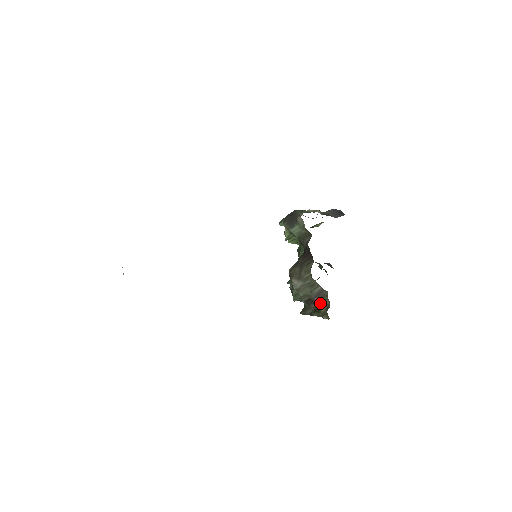
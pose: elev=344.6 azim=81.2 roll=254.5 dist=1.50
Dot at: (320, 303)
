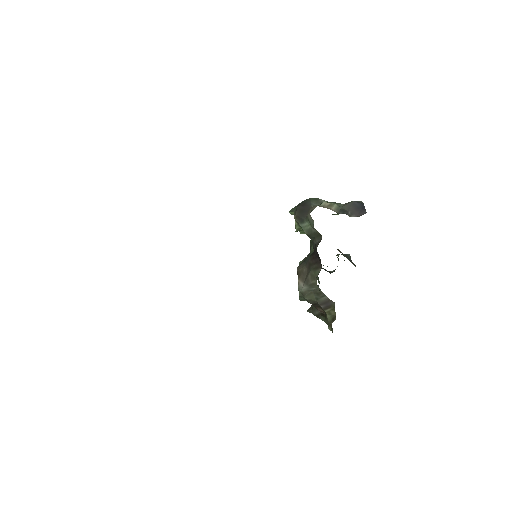
Dot at: (327, 311)
